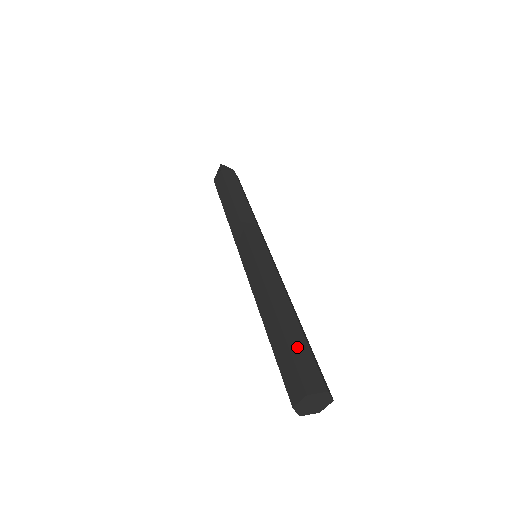
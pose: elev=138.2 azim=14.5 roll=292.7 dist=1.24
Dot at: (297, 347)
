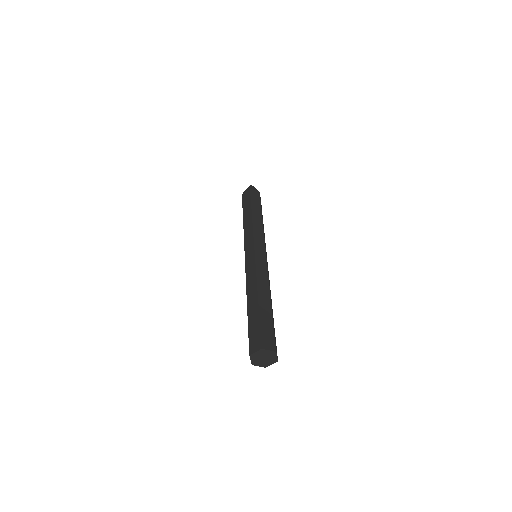
Dot at: (265, 320)
